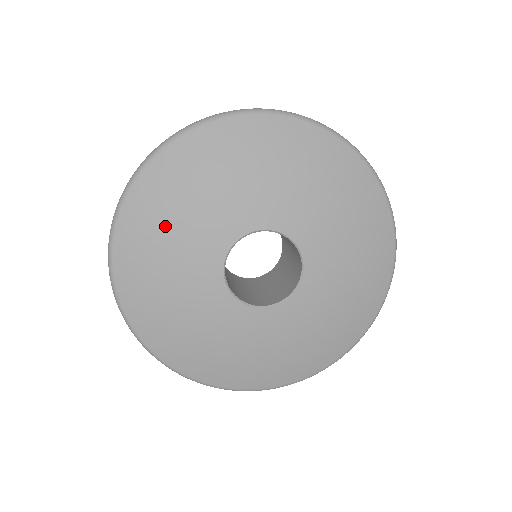
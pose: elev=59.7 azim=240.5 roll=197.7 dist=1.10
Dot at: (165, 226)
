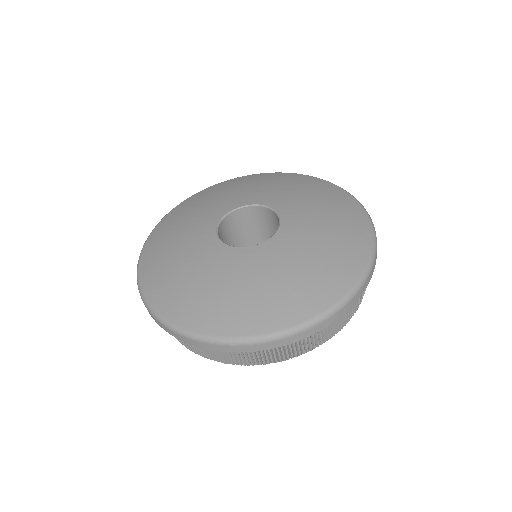
Dot at: (169, 255)
